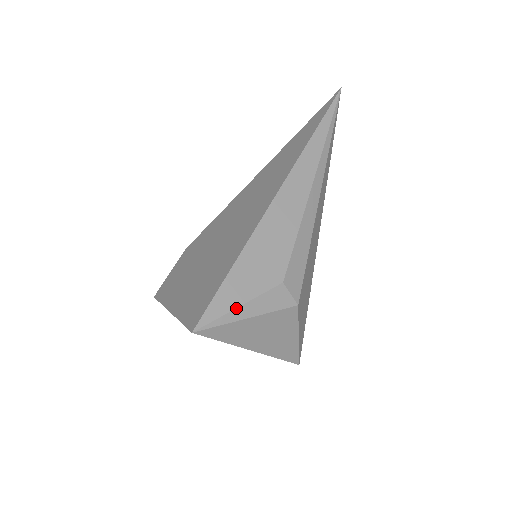
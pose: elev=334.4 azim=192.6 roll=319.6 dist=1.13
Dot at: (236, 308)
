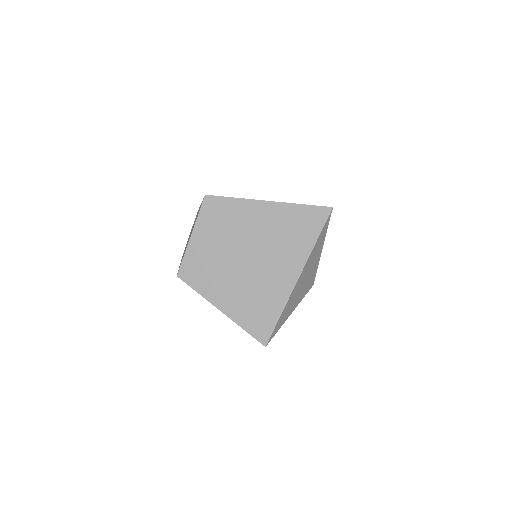
Dot at: occluded
